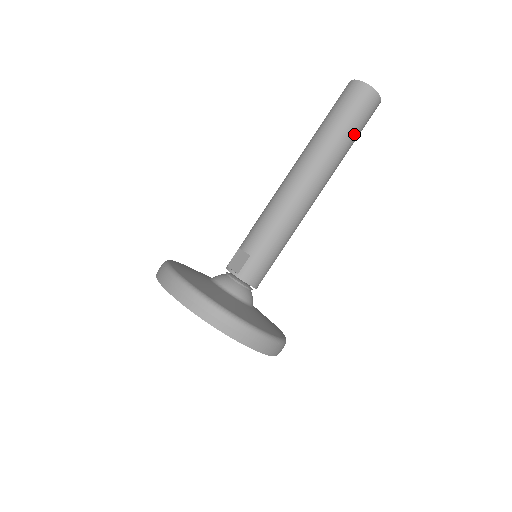
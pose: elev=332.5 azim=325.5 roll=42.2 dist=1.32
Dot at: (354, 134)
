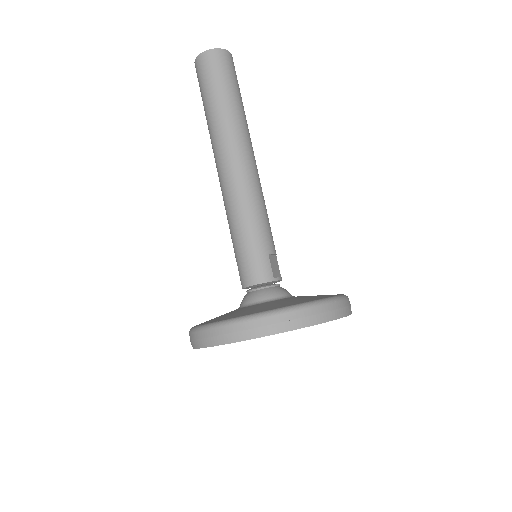
Dot at: (216, 95)
